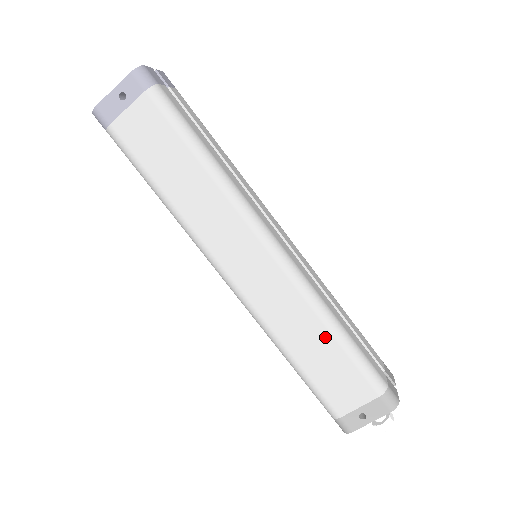
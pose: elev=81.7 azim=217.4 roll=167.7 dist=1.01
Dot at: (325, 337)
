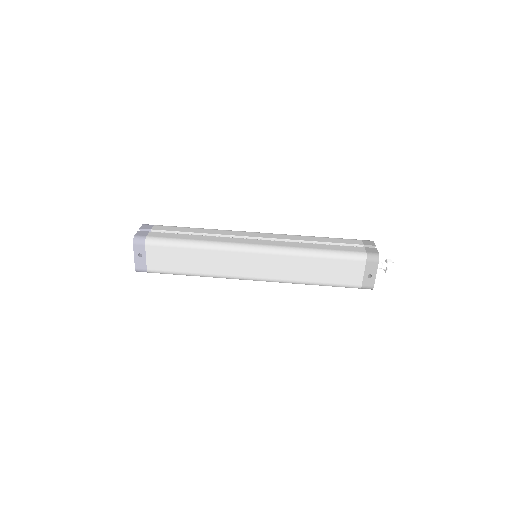
Dot at: (316, 261)
